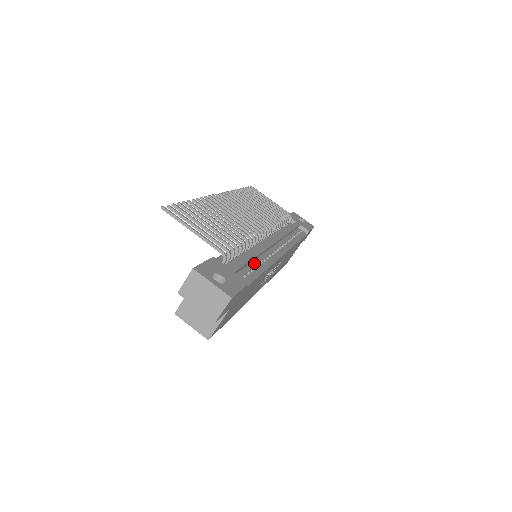
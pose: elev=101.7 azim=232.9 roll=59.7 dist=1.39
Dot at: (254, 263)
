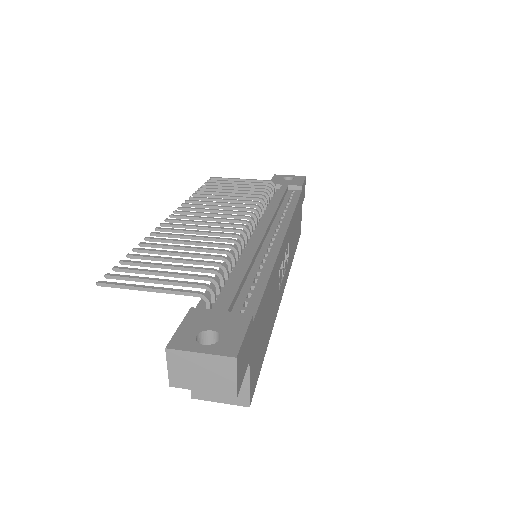
Dot at: (251, 275)
